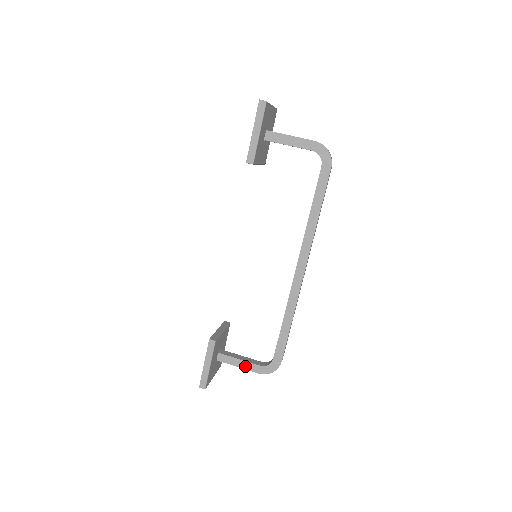
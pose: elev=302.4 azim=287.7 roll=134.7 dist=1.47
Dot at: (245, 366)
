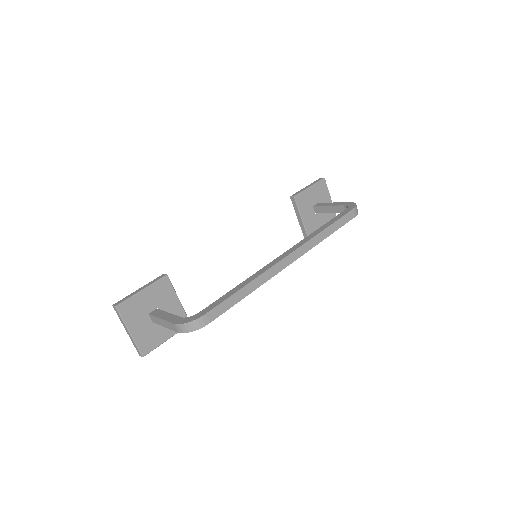
Dot at: (168, 318)
